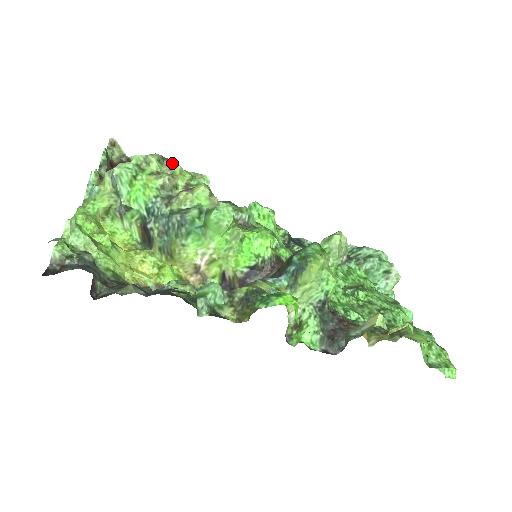
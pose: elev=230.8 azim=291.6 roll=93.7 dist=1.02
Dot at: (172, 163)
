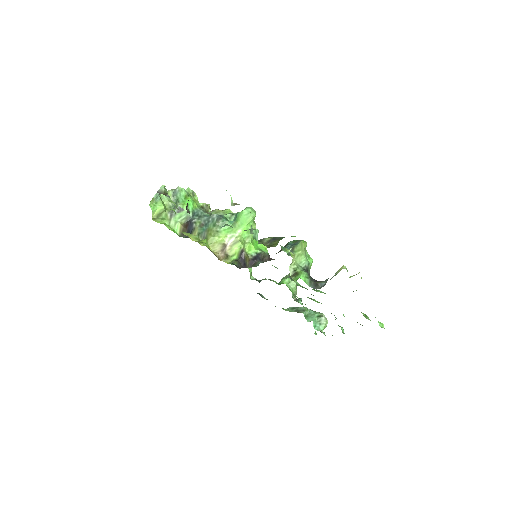
Dot at: occluded
